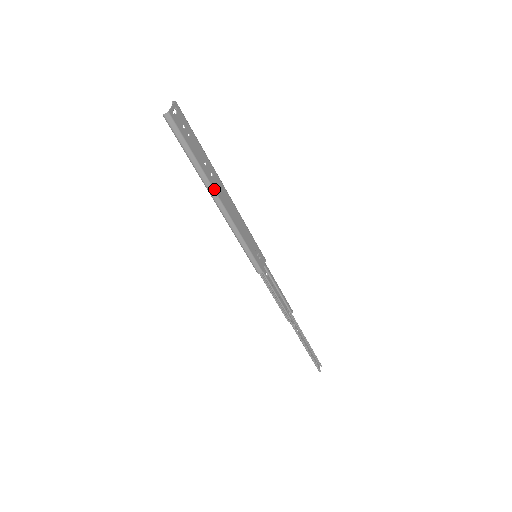
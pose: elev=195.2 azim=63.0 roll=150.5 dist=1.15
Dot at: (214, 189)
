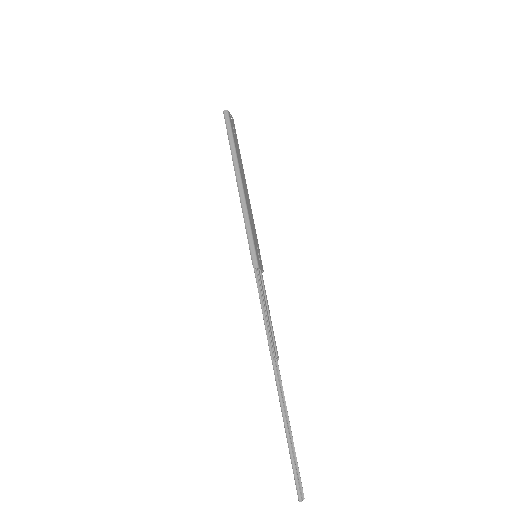
Dot at: (240, 171)
